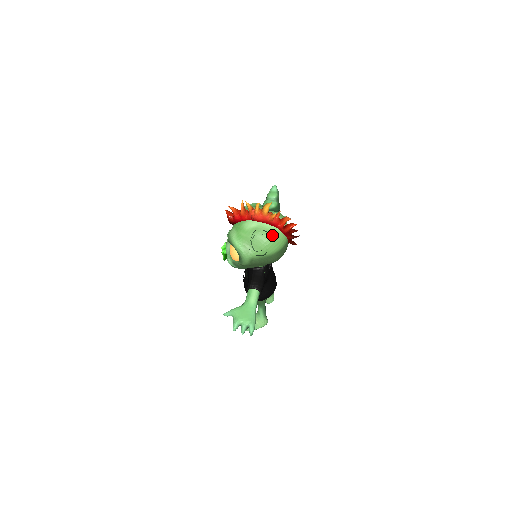
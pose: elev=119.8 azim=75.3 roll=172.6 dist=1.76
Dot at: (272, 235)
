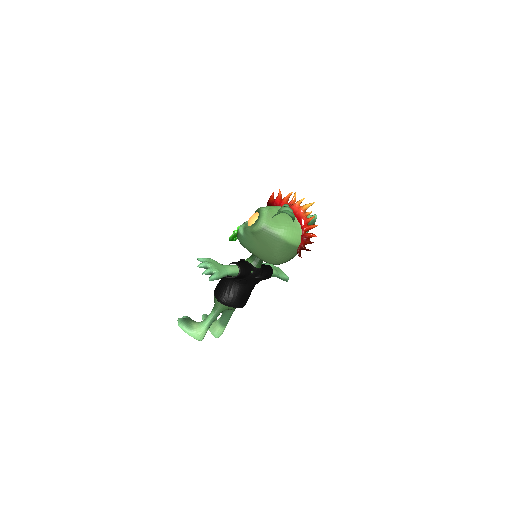
Dot at: (295, 225)
